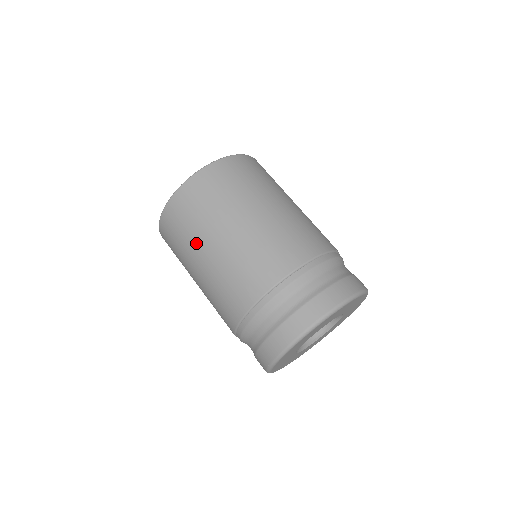
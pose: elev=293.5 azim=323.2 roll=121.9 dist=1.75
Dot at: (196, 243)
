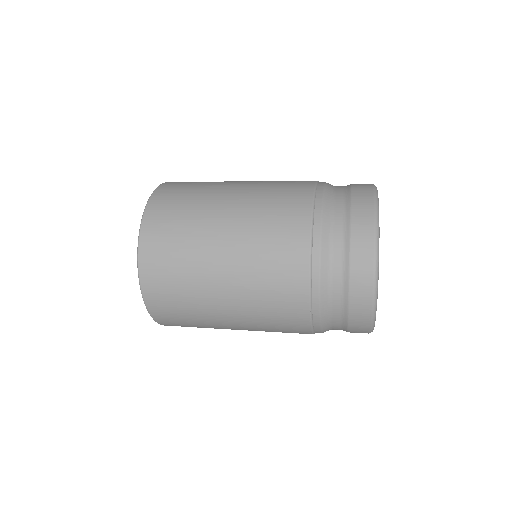
Dot at: (203, 229)
